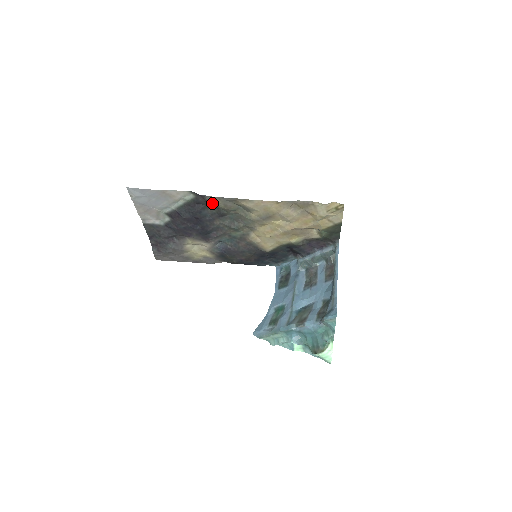
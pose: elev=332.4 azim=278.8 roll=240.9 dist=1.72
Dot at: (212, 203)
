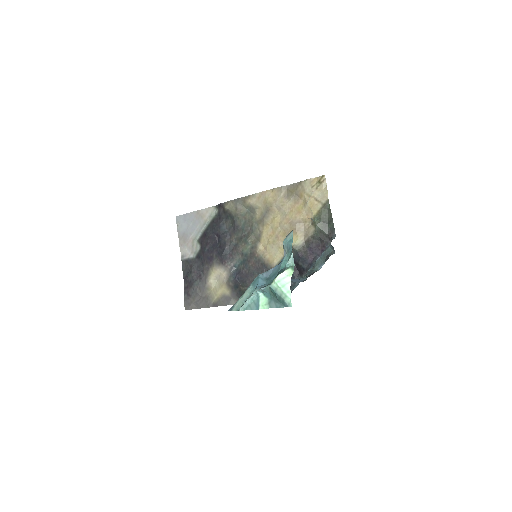
Dot at: (227, 209)
